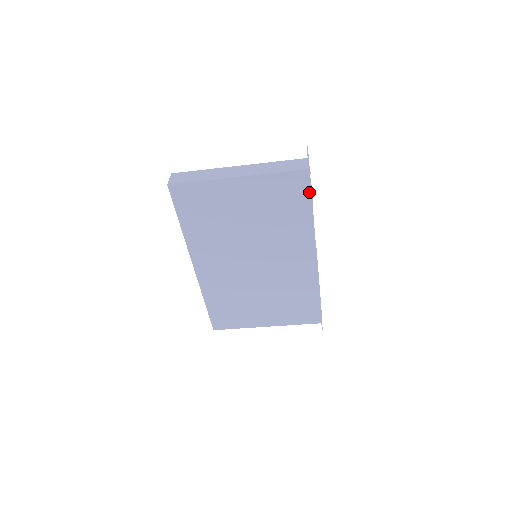
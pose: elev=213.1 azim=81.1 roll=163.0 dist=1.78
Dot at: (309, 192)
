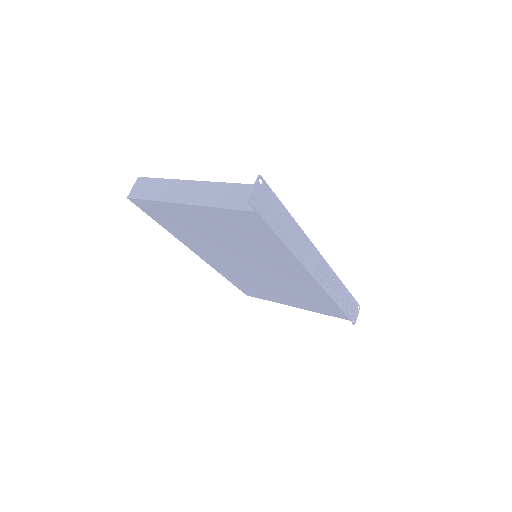
Dot at: (270, 230)
